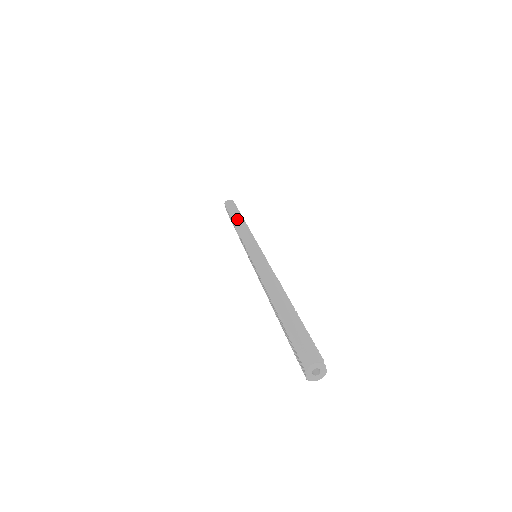
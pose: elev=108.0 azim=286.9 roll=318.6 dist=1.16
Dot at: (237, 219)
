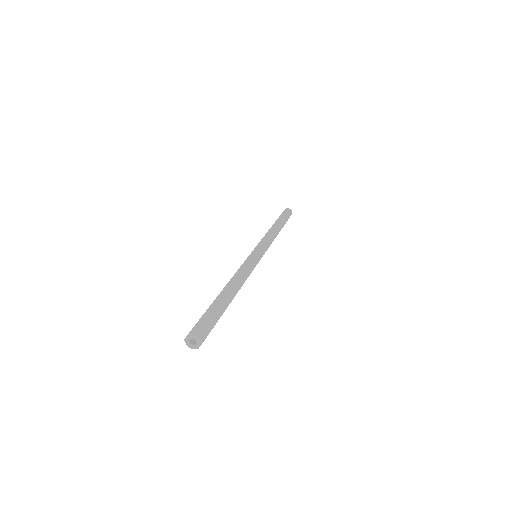
Dot at: (277, 225)
